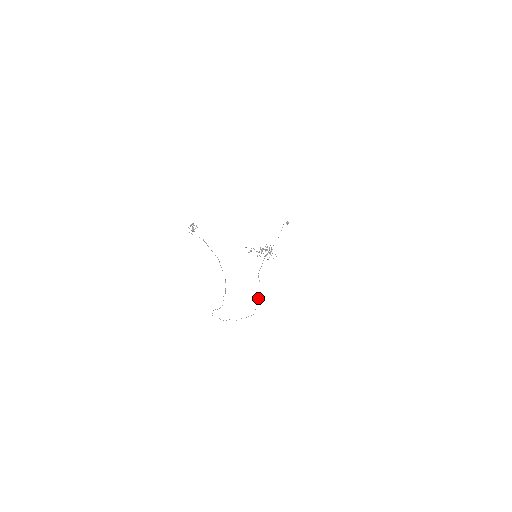
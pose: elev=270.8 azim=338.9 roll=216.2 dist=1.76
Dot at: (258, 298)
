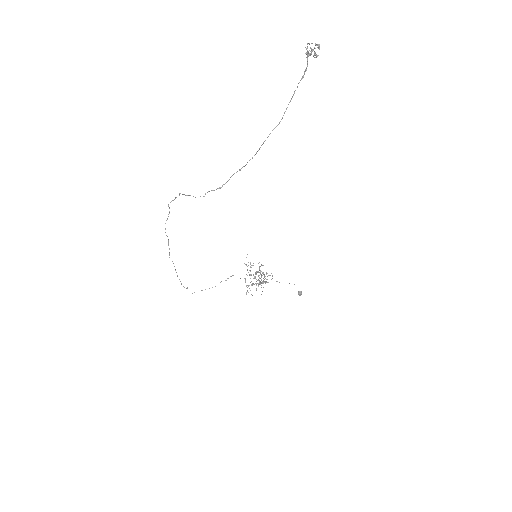
Dot at: occluded
